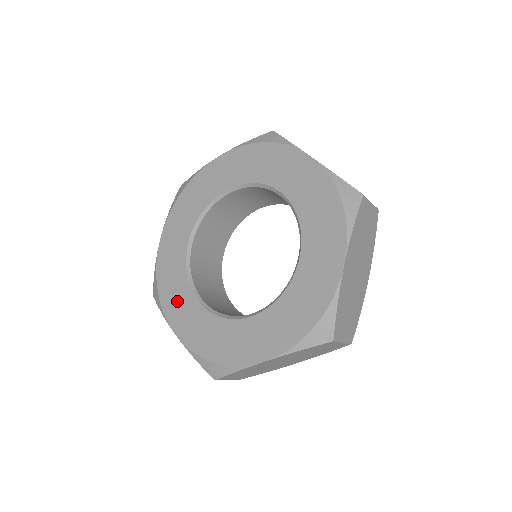
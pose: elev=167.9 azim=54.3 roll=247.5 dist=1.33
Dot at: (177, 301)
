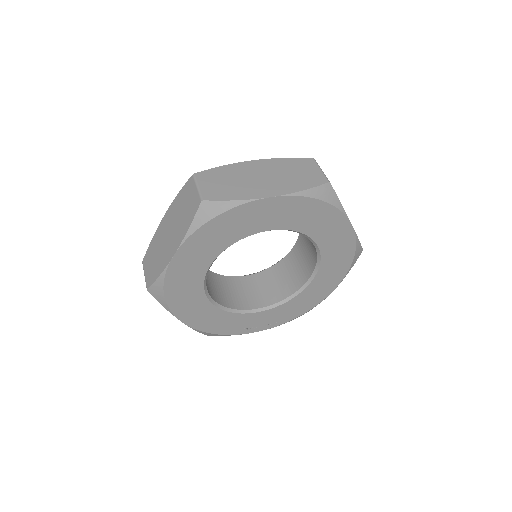
Dot at: occluded
